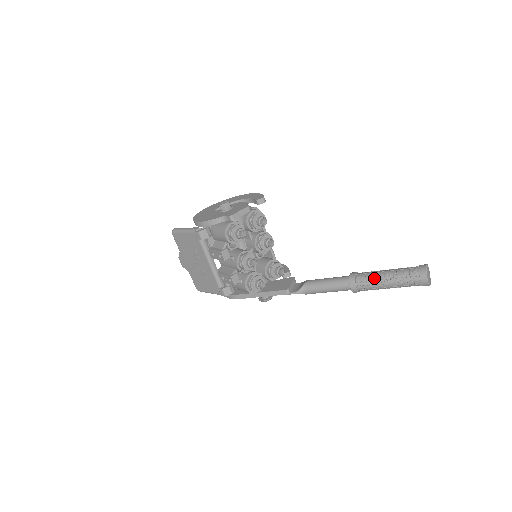
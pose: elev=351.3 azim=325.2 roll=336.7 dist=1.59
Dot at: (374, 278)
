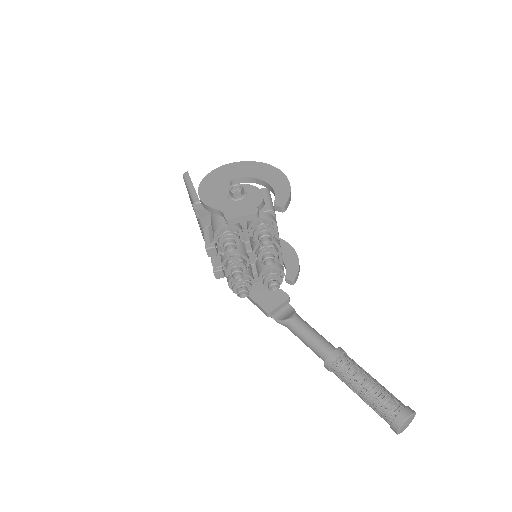
Dot at: (350, 379)
